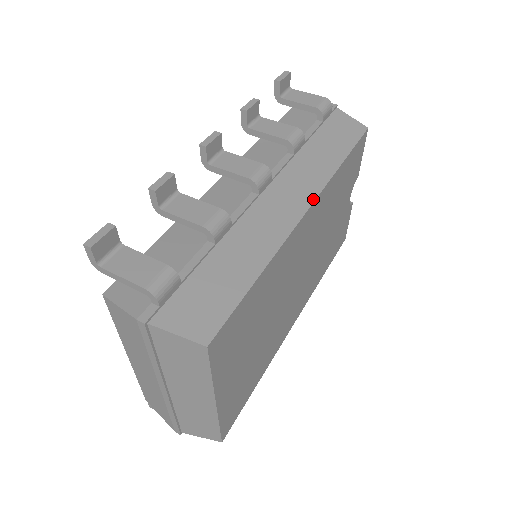
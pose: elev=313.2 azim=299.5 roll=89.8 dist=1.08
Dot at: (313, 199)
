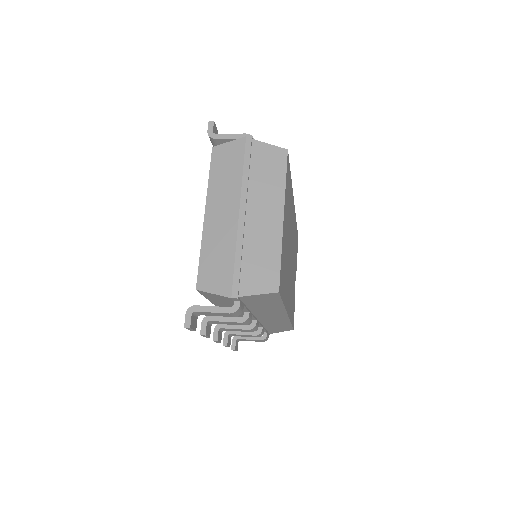
Dot at: occluded
